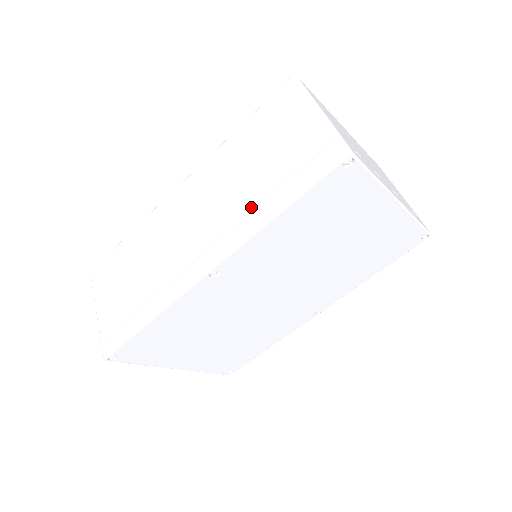
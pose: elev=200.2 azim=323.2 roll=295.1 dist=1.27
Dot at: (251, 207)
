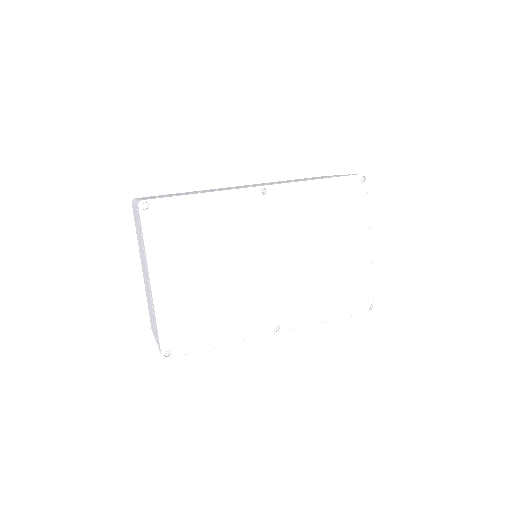
Dot at: (299, 180)
